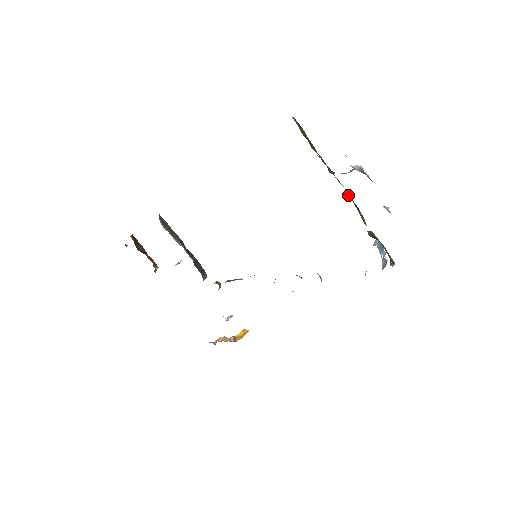
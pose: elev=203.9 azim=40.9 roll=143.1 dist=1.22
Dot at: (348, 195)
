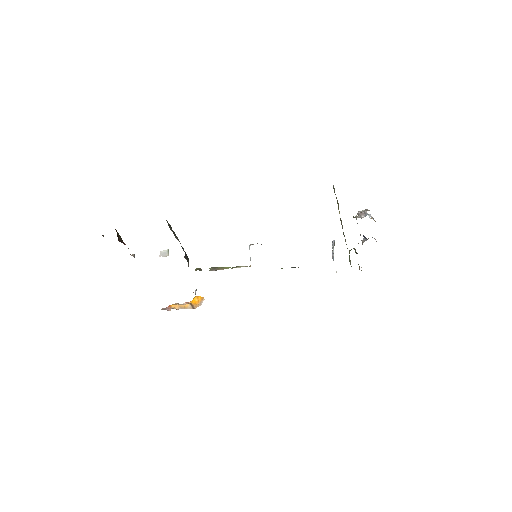
Dot at: occluded
